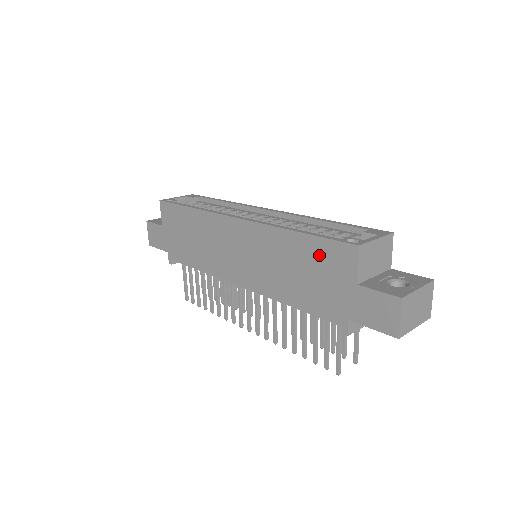
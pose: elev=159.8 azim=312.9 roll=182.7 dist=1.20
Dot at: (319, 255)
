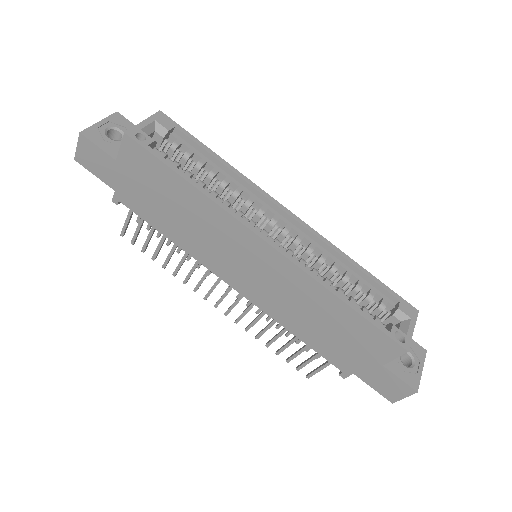
Dot at: (359, 331)
